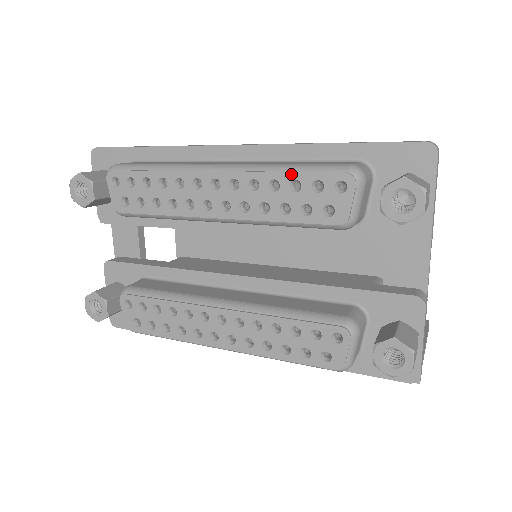
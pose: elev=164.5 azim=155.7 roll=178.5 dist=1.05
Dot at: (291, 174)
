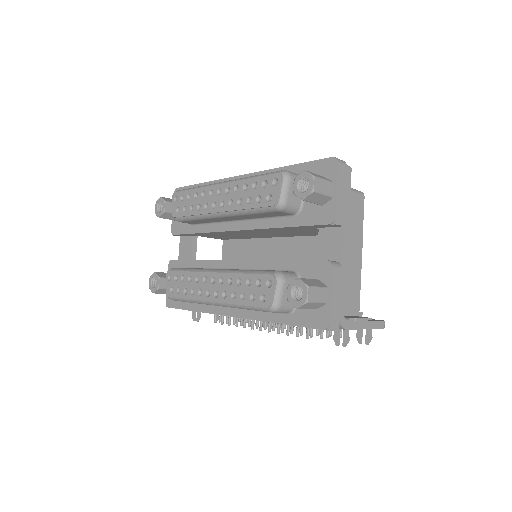
Dot at: (253, 179)
